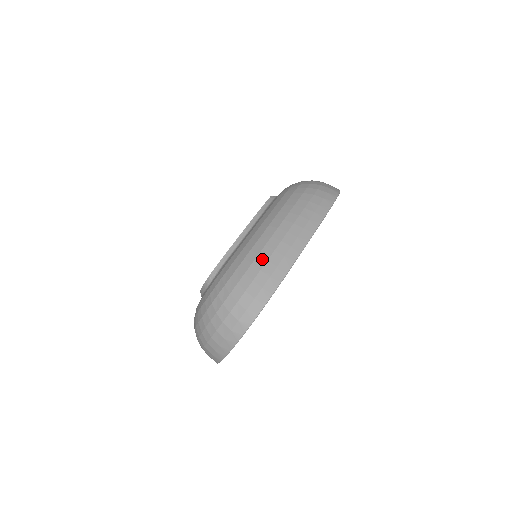
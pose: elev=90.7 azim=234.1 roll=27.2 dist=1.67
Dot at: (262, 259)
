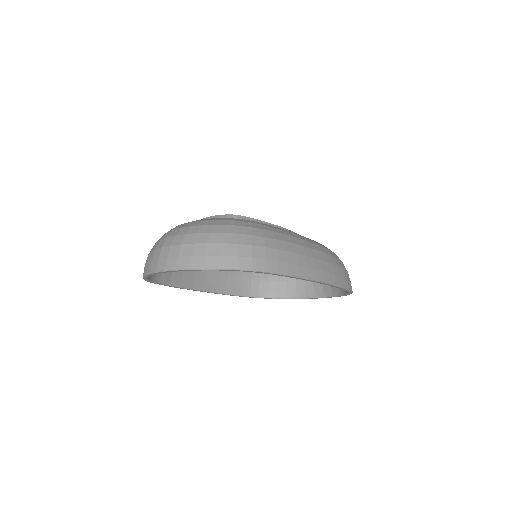
Dot at: (294, 248)
